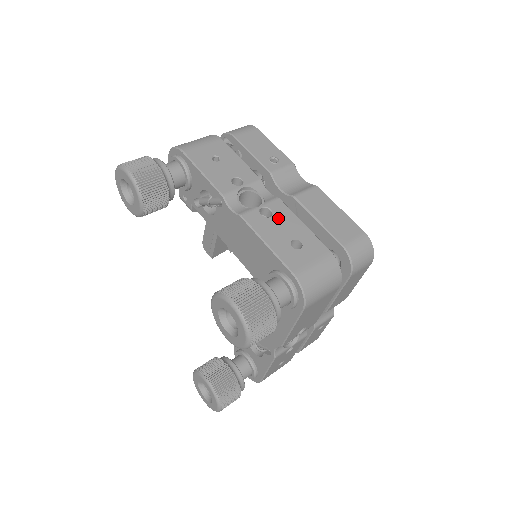
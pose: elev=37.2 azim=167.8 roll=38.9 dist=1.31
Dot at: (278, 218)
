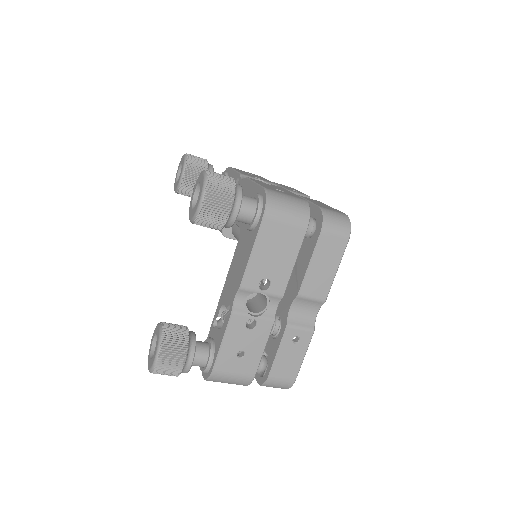
Dot at: (275, 186)
